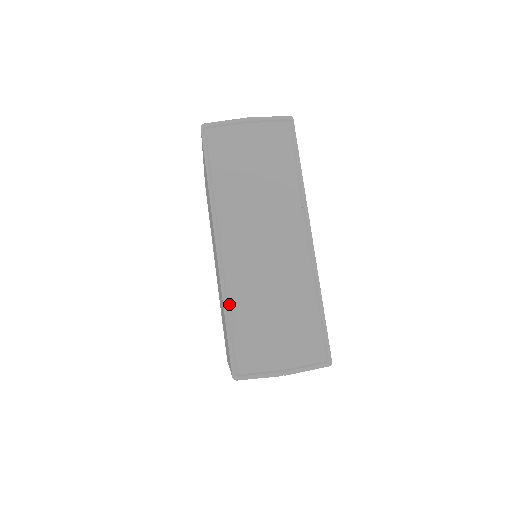
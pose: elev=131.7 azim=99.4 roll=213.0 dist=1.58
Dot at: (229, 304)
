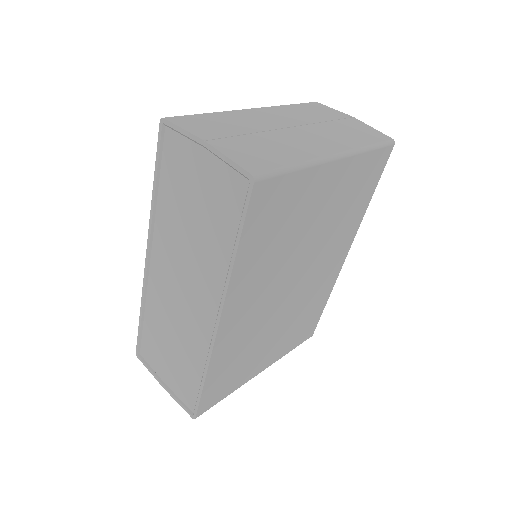
Dot at: (146, 308)
